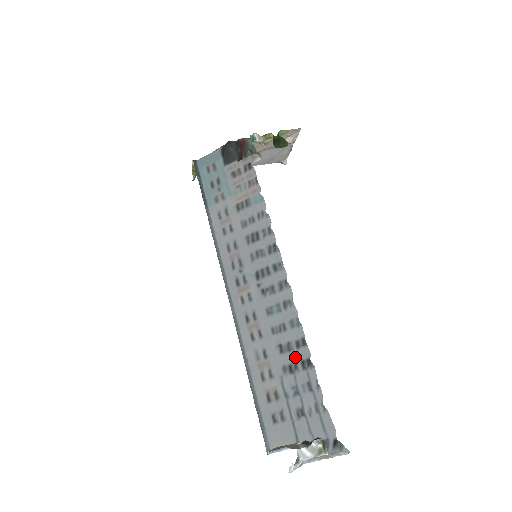
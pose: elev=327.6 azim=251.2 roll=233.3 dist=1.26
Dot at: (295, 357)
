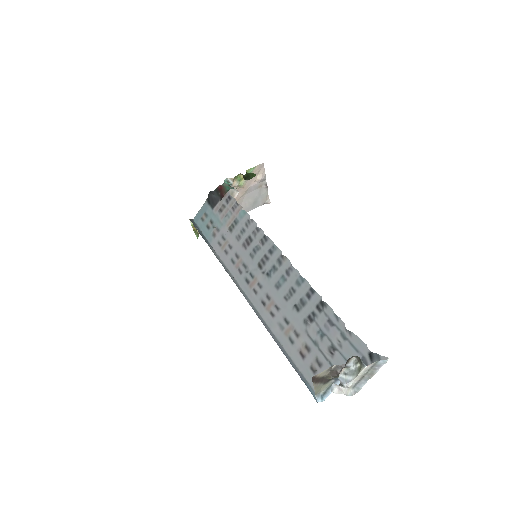
Dot at: (310, 307)
